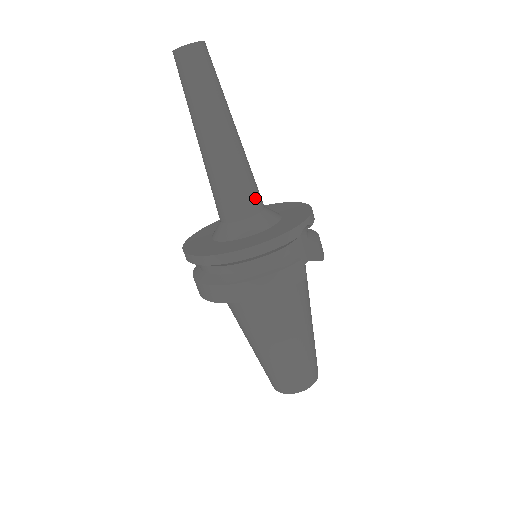
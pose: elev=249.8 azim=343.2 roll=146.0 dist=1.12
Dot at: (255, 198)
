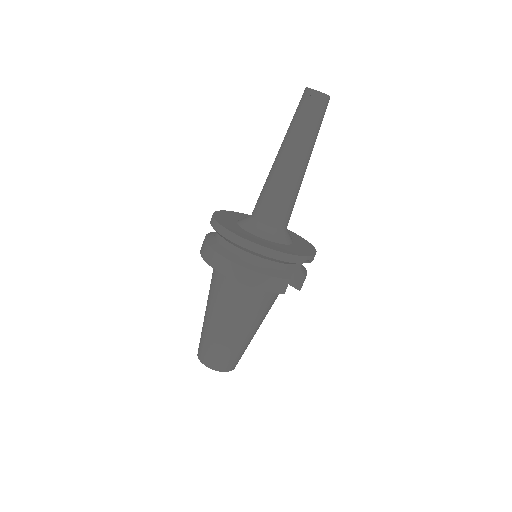
Dot at: (287, 218)
